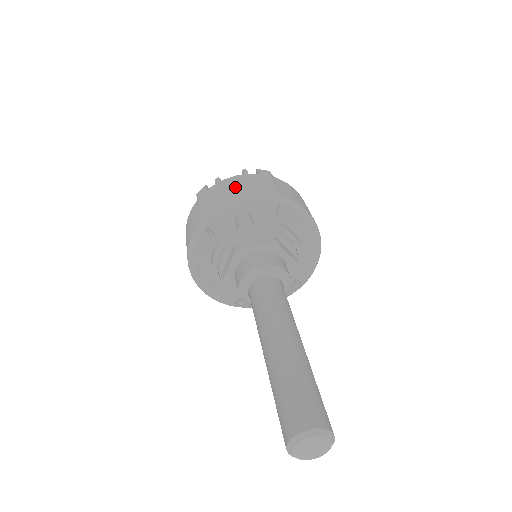
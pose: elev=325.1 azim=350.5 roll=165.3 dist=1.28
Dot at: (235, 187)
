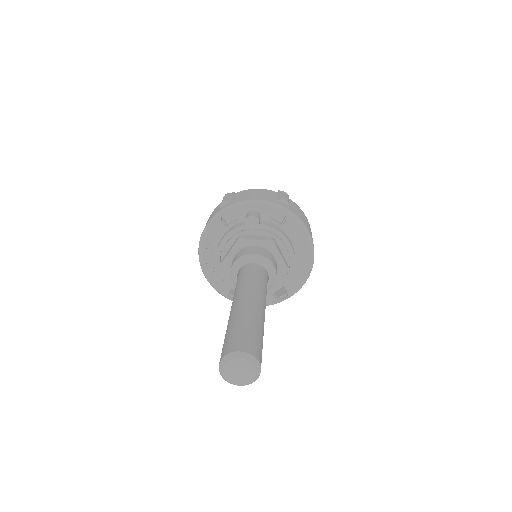
Dot at: (255, 194)
